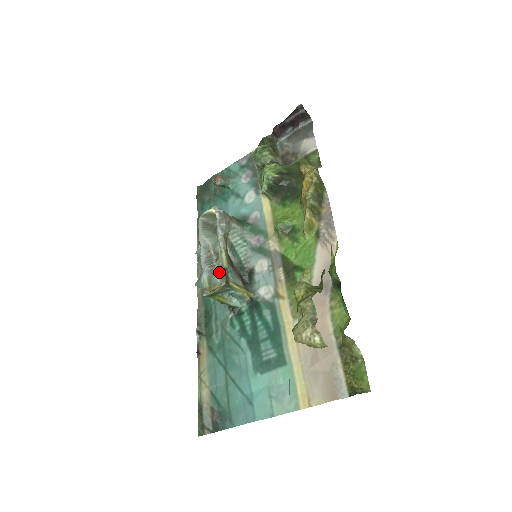
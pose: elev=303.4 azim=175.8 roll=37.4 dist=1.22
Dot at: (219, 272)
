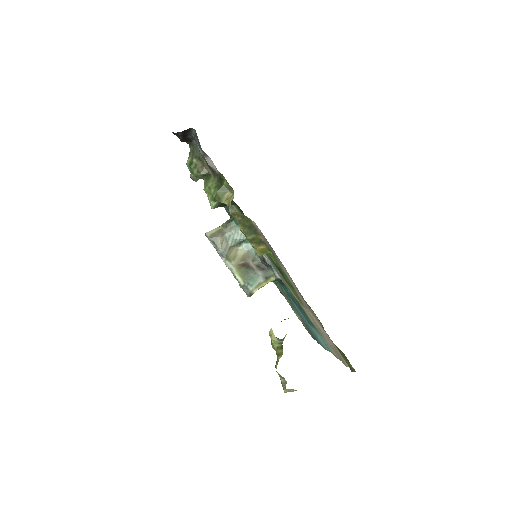
Dot at: occluded
